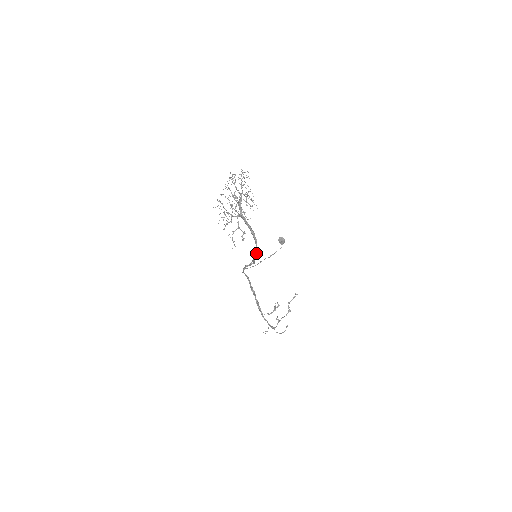
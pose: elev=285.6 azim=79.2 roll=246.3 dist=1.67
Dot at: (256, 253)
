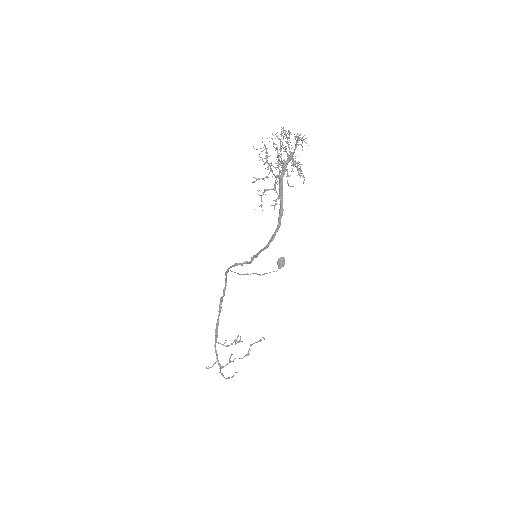
Dot at: (268, 244)
